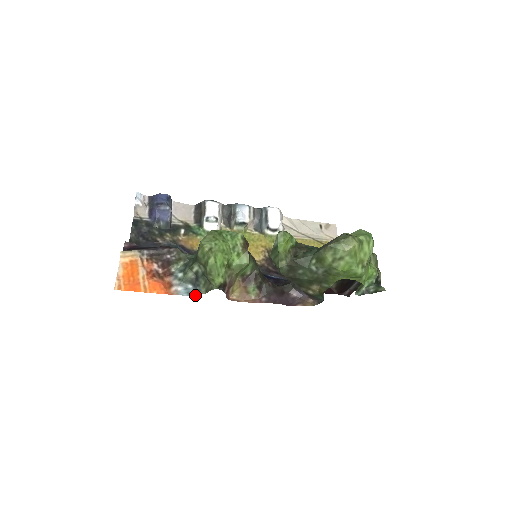
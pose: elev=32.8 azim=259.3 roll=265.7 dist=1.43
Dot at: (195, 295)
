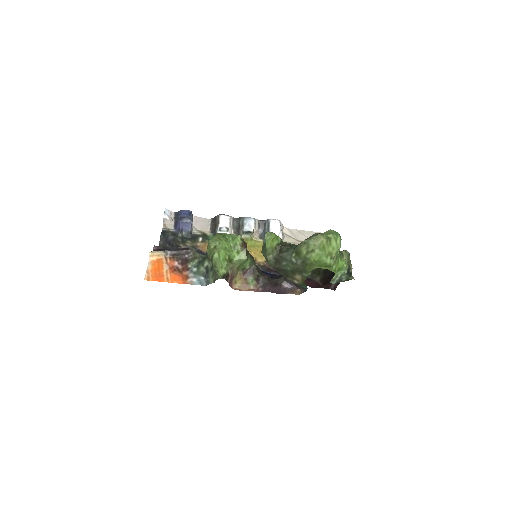
Dot at: (206, 285)
